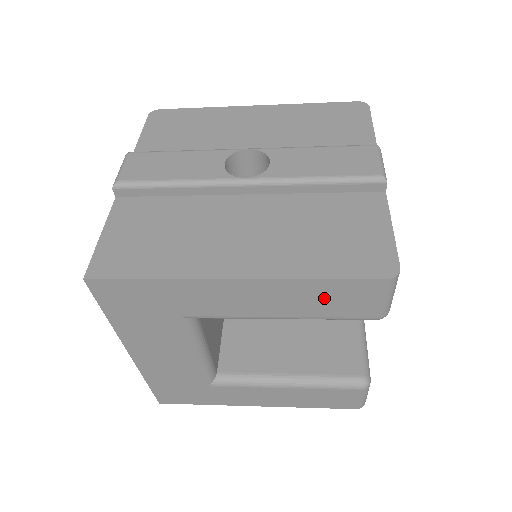
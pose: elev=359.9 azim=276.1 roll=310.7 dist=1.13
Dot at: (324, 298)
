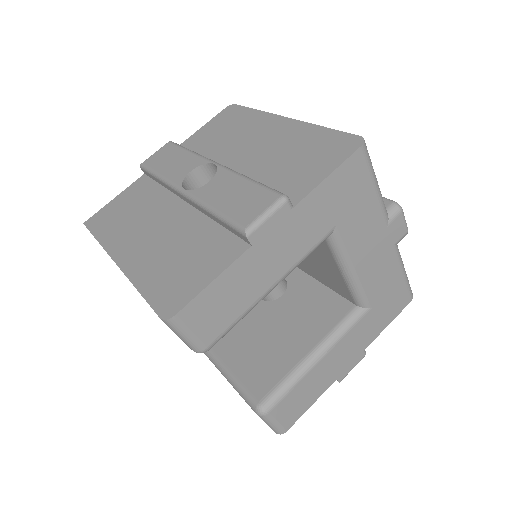
Dot at: occluded
